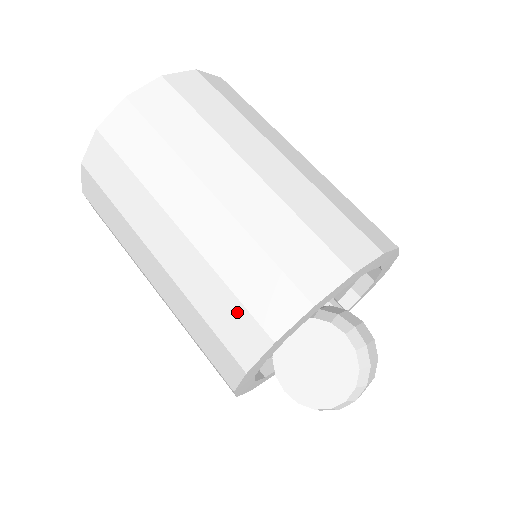
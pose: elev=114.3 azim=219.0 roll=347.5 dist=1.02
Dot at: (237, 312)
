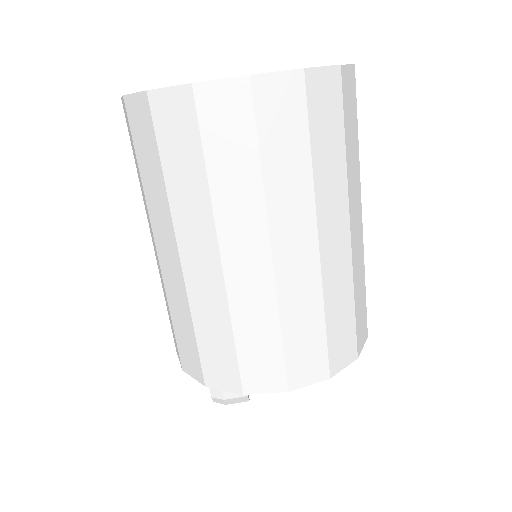
Dot at: occluded
